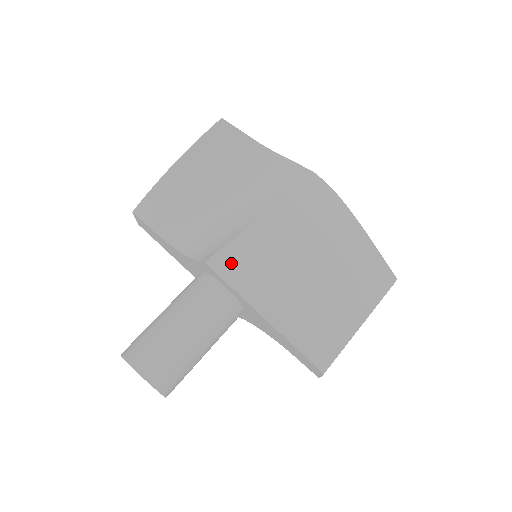
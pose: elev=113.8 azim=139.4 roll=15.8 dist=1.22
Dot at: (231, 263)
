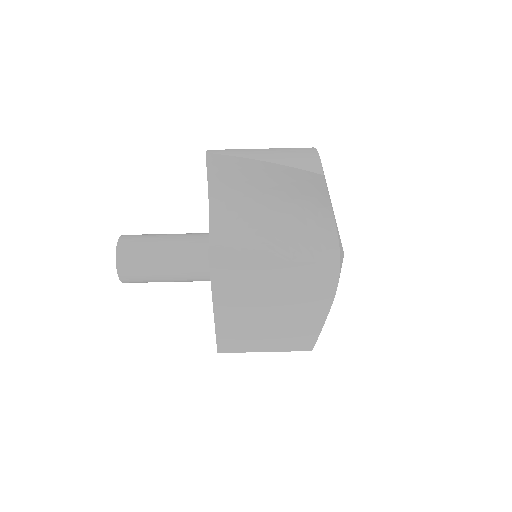
Dot at: (224, 269)
